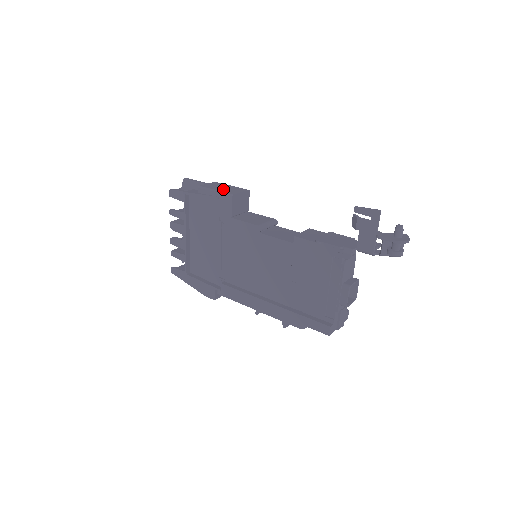
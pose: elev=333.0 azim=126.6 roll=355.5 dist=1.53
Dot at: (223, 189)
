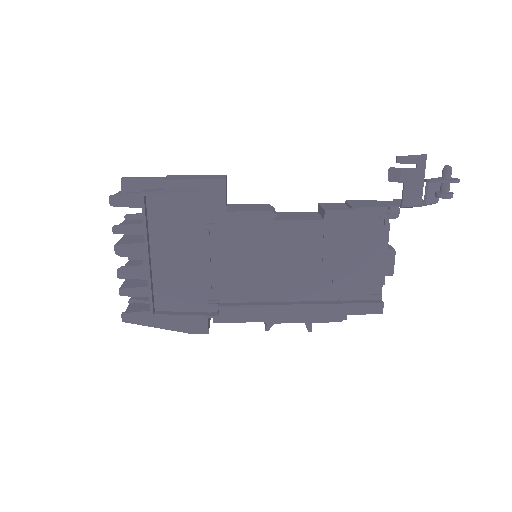
Dot at: (200, 177)
